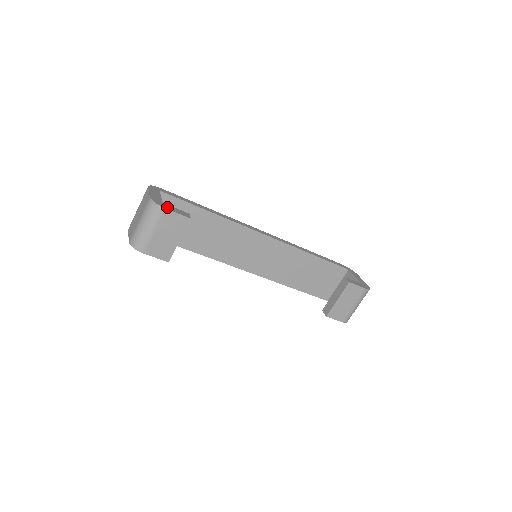
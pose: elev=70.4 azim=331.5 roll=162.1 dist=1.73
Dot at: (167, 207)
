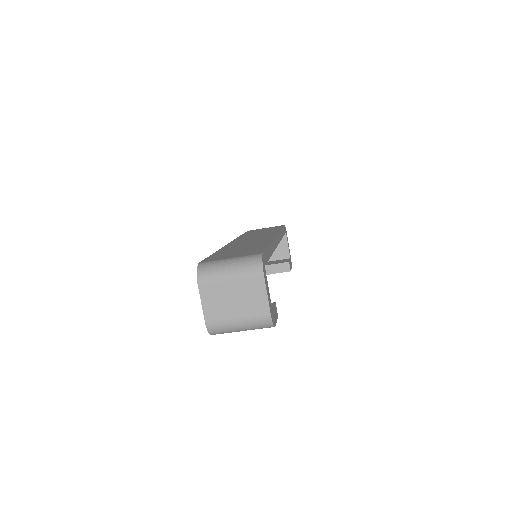
Dot at: (275, 319)
